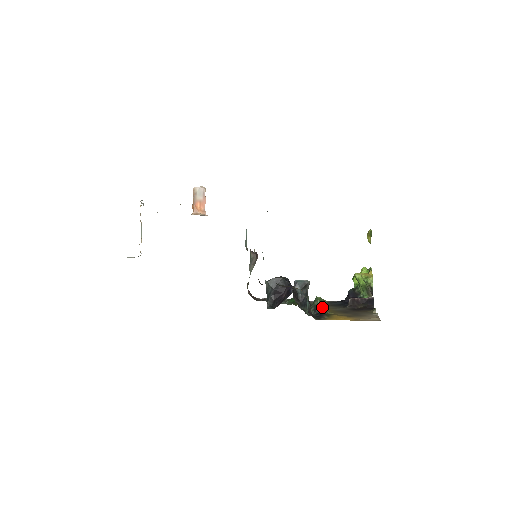
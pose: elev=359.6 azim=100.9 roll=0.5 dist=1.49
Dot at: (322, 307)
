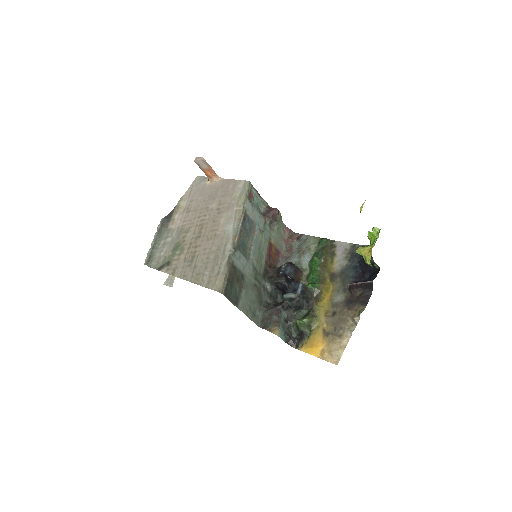
Dot at: (303, 327)
